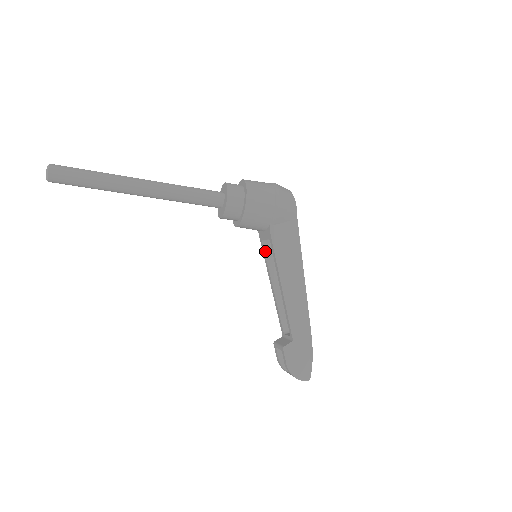
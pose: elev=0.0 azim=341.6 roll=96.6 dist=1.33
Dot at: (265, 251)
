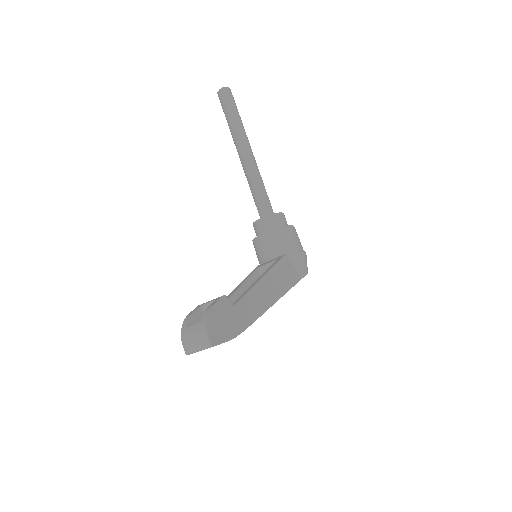
Dot at: (254, 273)
